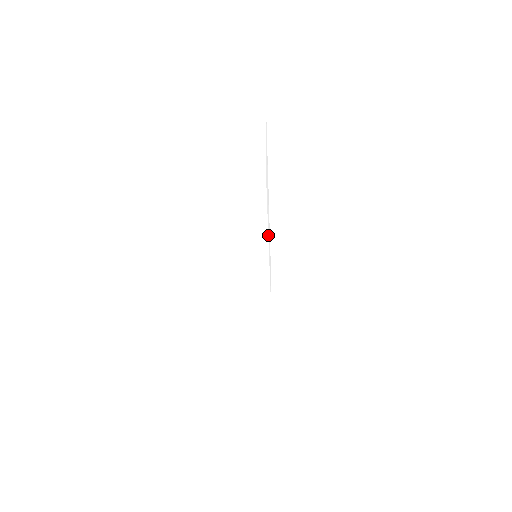
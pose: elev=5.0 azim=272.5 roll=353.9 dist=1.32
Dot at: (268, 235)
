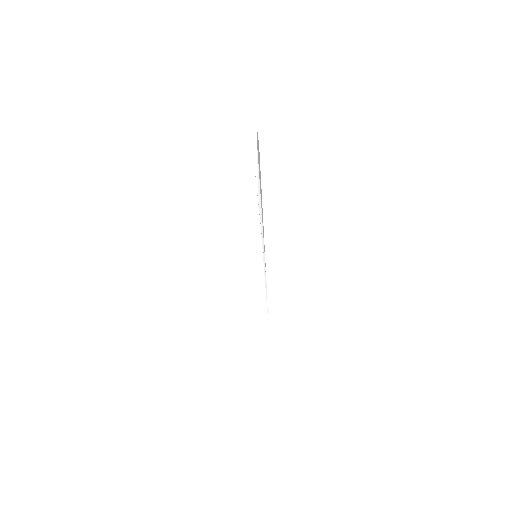
Dot at: occluded
